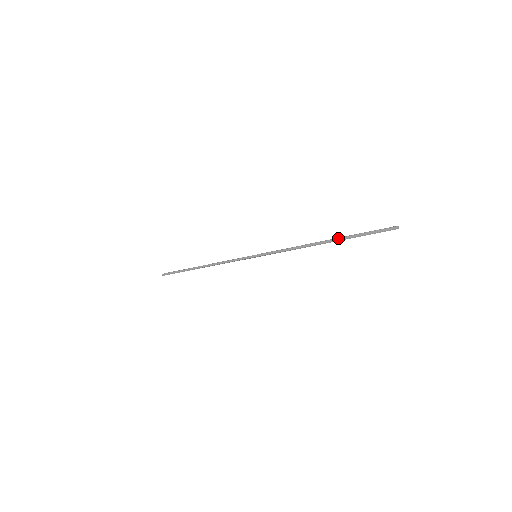
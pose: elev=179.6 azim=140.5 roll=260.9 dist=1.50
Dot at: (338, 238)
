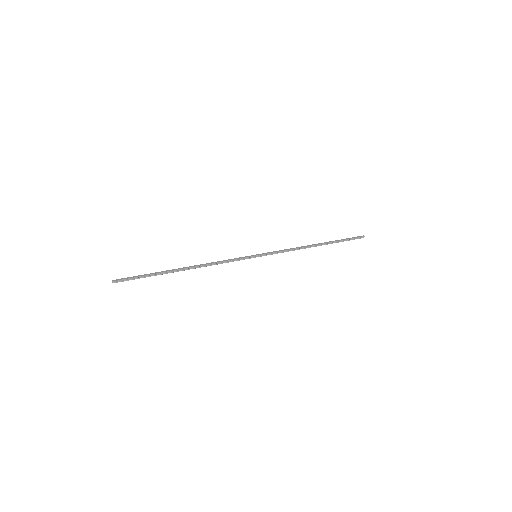
Dot at: occluded
